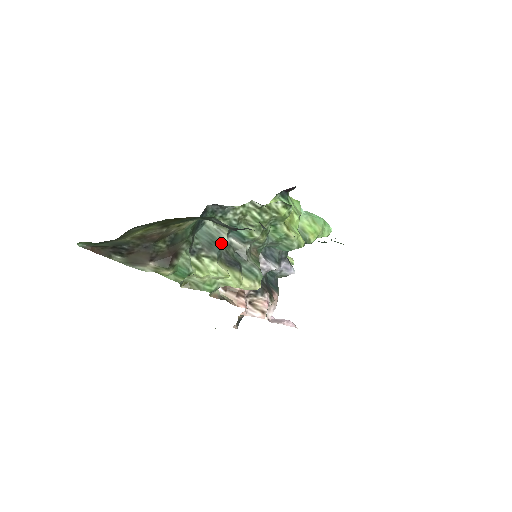
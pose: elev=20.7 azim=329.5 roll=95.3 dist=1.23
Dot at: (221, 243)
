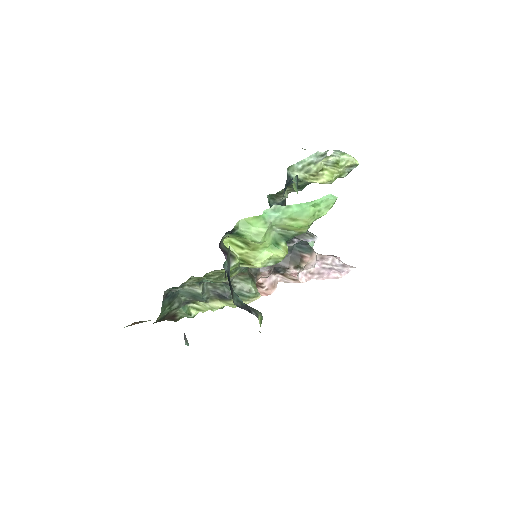
Dot at: (200, 295)
